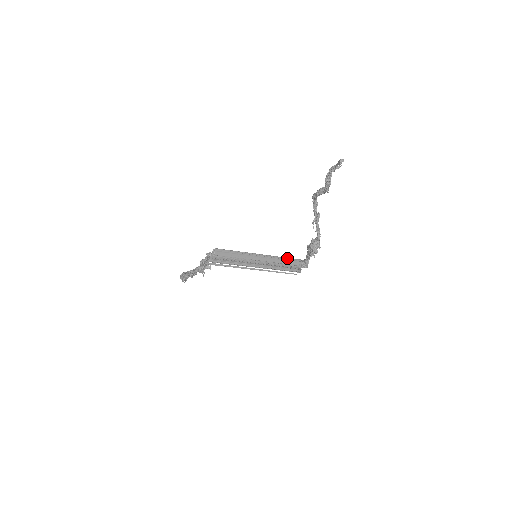
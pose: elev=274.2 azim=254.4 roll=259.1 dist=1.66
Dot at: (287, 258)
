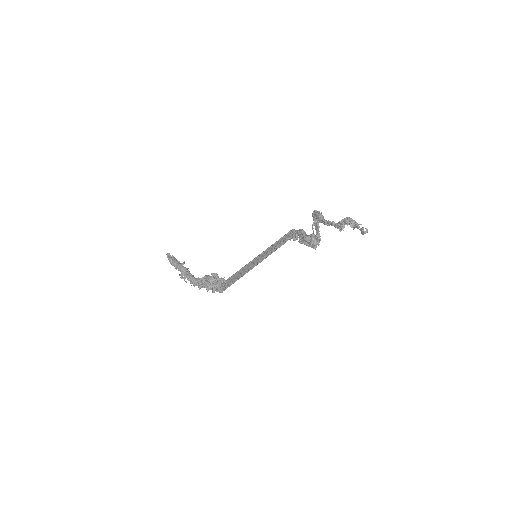
Dot at: (280, 238)
